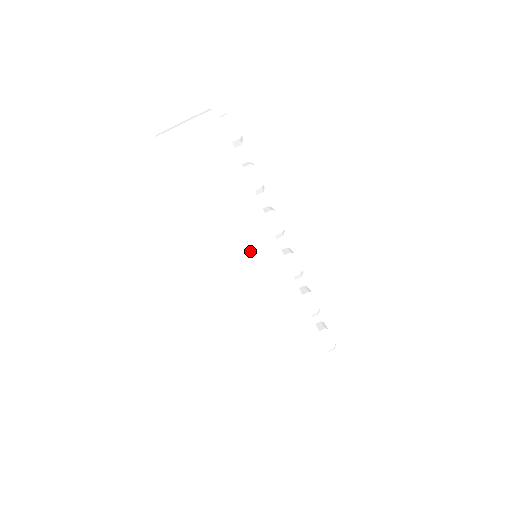
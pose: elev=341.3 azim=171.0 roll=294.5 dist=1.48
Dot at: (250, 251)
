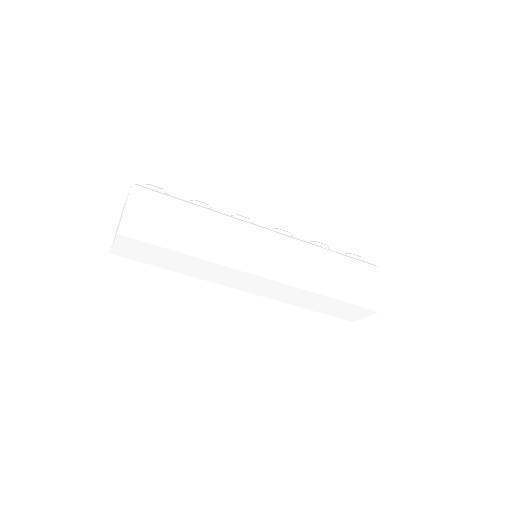
Dot at: (251, 246)
